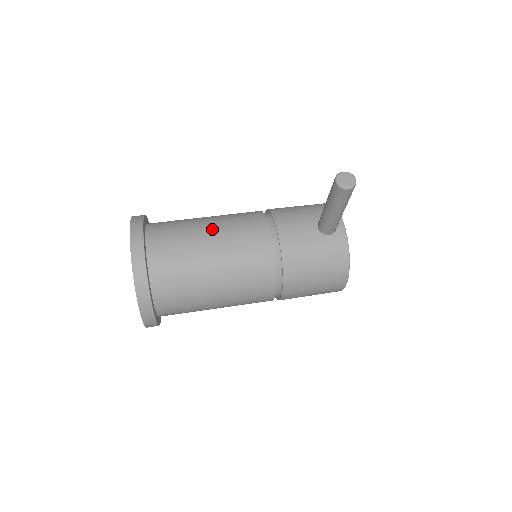
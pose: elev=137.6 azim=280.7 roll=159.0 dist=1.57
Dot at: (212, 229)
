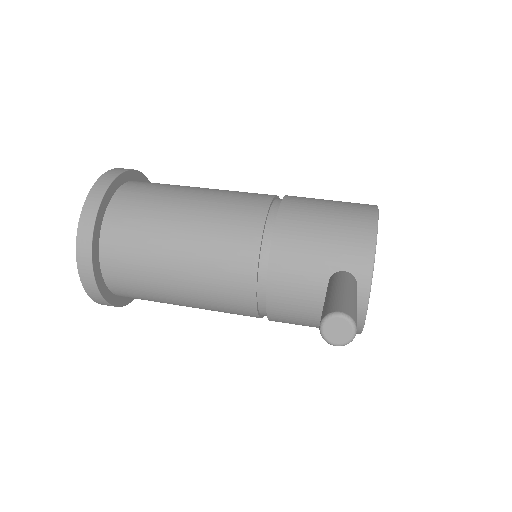
Dot at: (183, 244)
